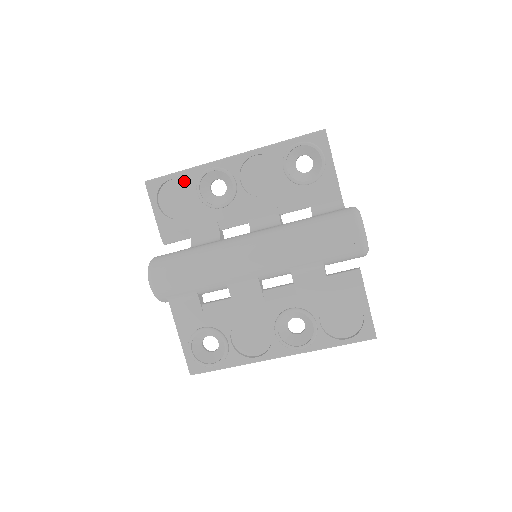
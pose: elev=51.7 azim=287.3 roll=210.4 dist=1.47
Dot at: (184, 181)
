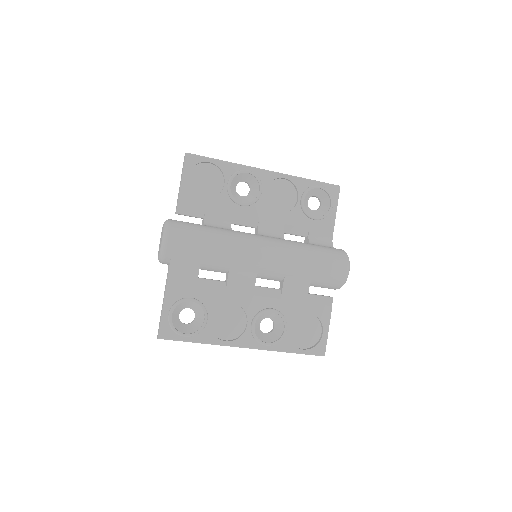
Dot at: (219, 169)
